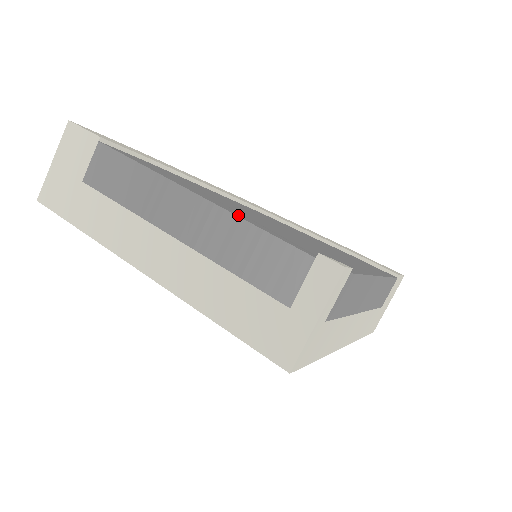
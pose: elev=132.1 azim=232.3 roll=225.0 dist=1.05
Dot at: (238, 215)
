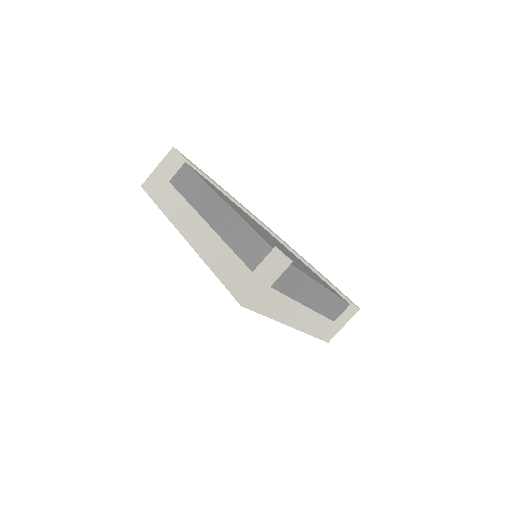
Dot at: (244, 219)
